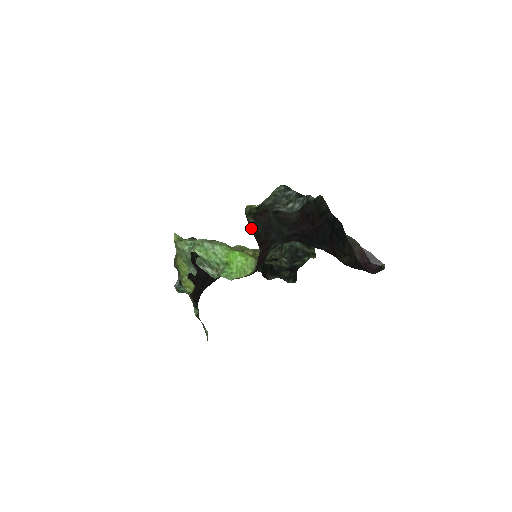
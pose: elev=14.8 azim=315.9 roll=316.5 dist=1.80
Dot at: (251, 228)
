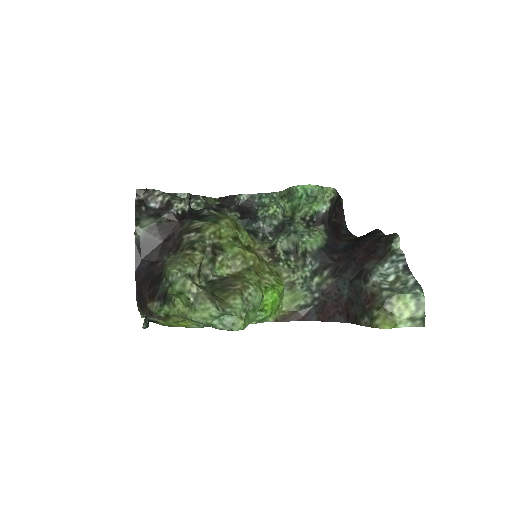
Dot at: (362, 325)
